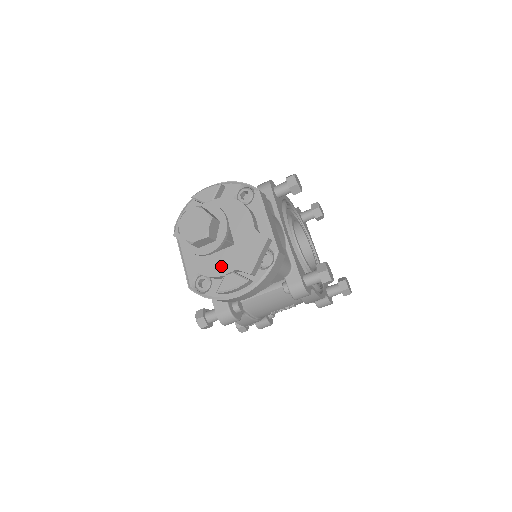
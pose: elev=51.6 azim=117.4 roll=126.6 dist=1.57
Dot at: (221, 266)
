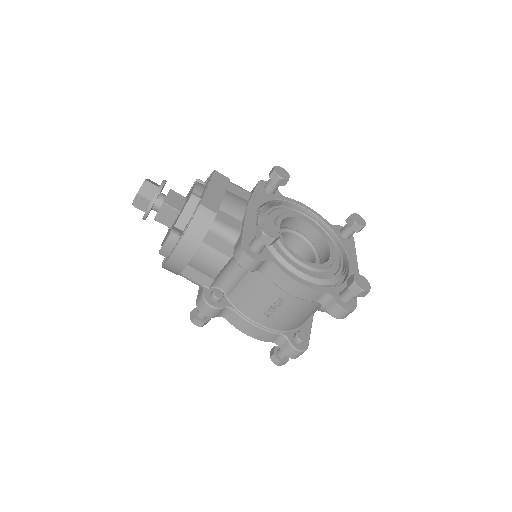
Dot at: occluded
